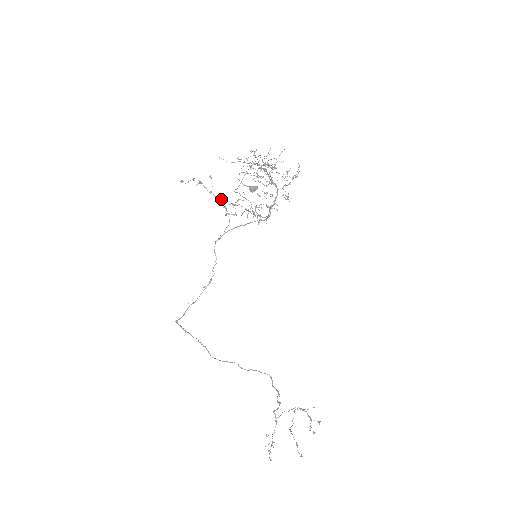
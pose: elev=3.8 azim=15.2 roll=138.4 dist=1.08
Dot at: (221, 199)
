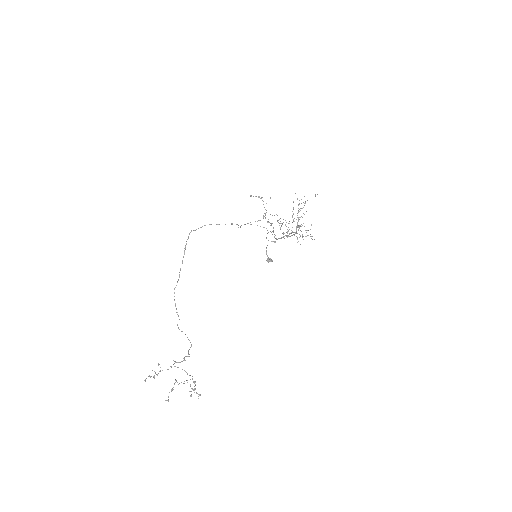
Dot at: occluded
